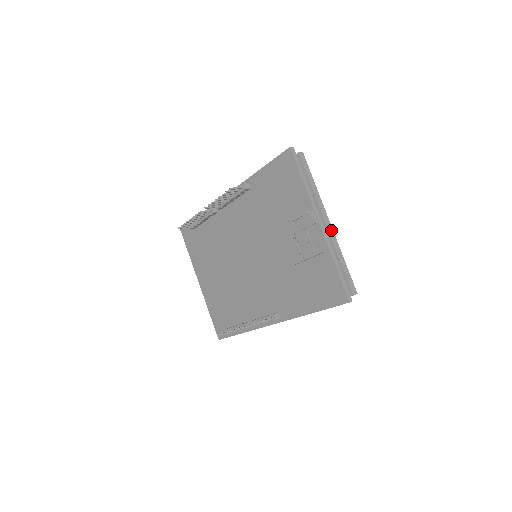
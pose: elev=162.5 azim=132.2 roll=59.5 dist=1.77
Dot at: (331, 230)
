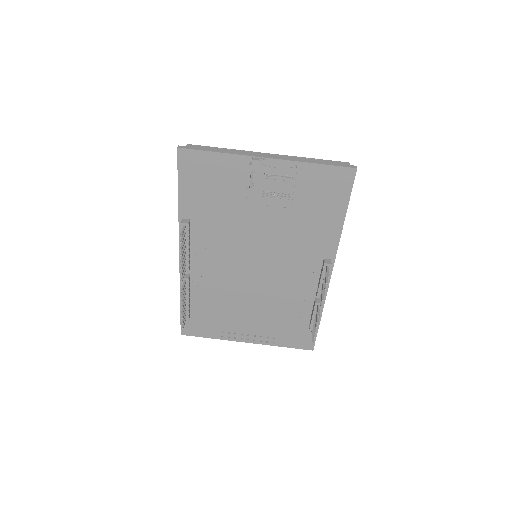
Dot at: (277, 156)
